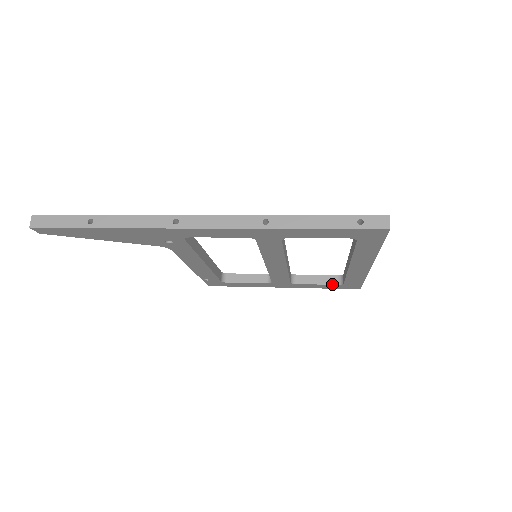
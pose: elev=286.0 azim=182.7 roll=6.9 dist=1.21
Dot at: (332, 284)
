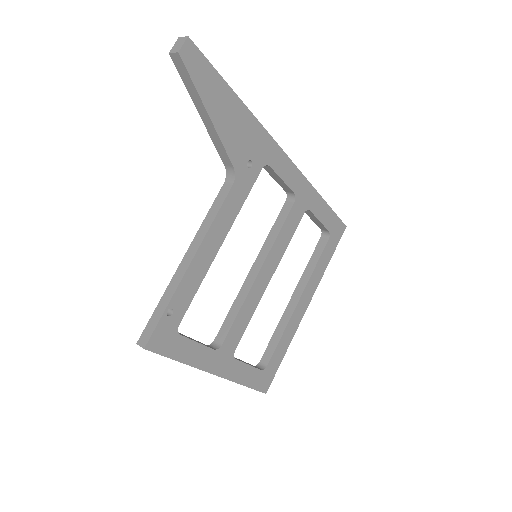
Dot at: (258, 368)
